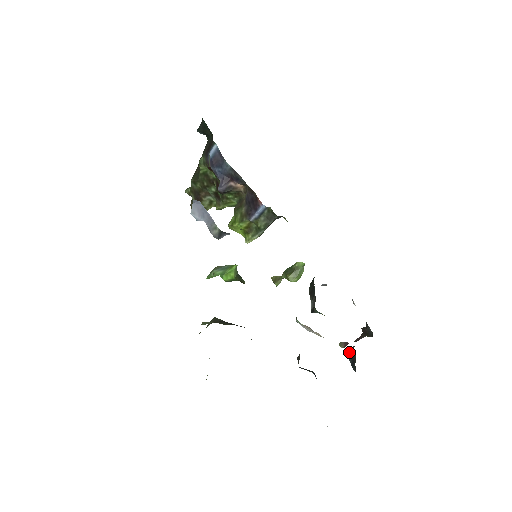
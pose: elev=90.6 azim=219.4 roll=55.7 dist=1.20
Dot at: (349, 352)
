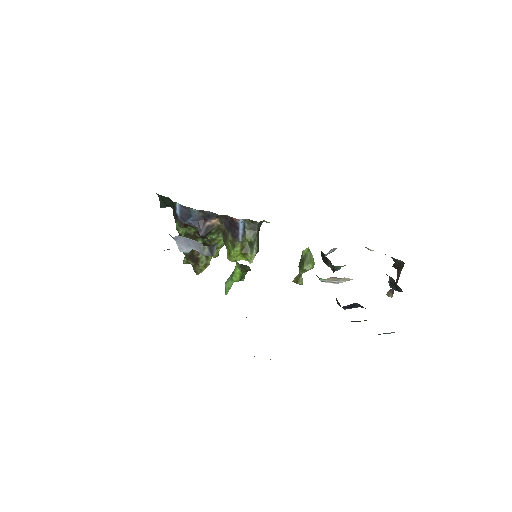
Dot at: (389, 284)
